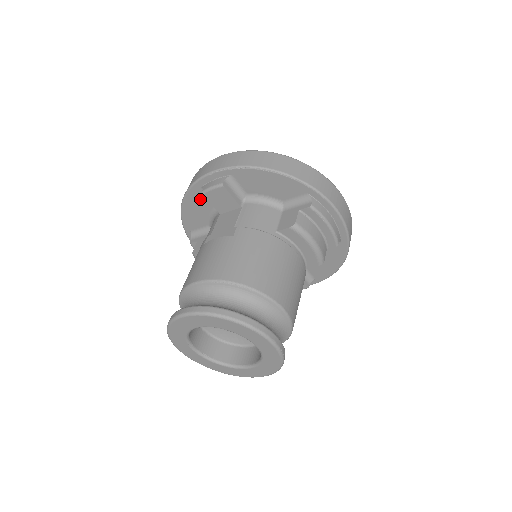
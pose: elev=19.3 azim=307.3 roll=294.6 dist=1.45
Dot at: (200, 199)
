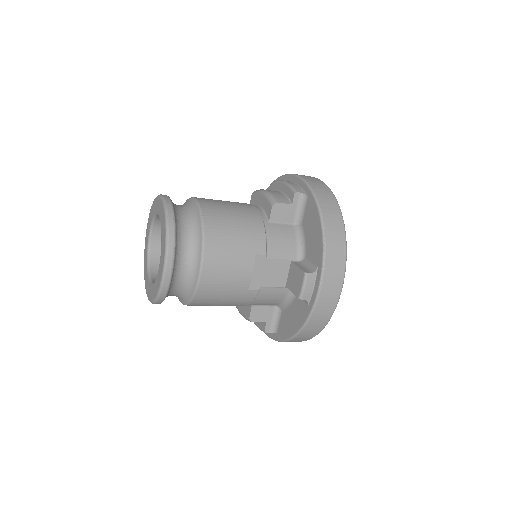
Dot at: occluded
